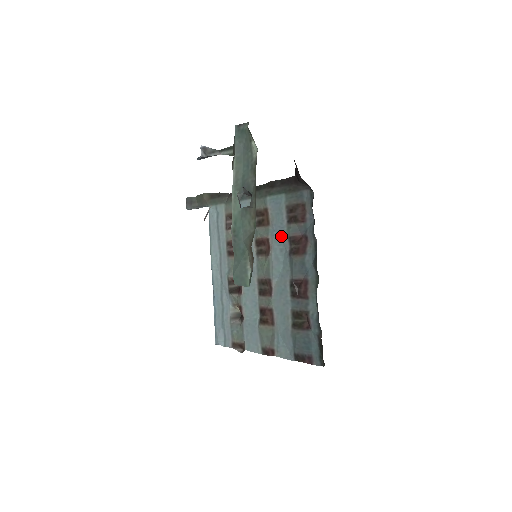
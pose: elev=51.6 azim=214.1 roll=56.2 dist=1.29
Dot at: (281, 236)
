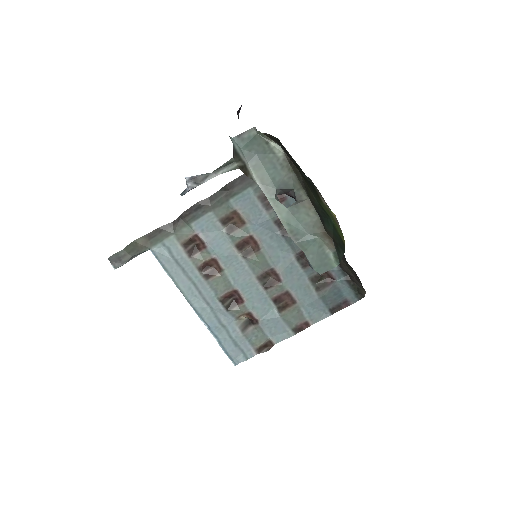
Dot at: (265, 225)
